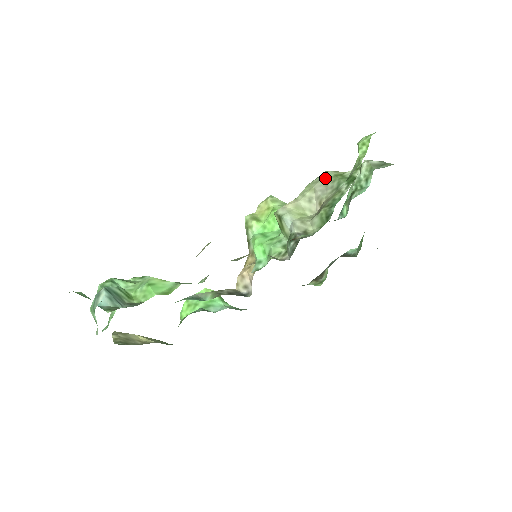
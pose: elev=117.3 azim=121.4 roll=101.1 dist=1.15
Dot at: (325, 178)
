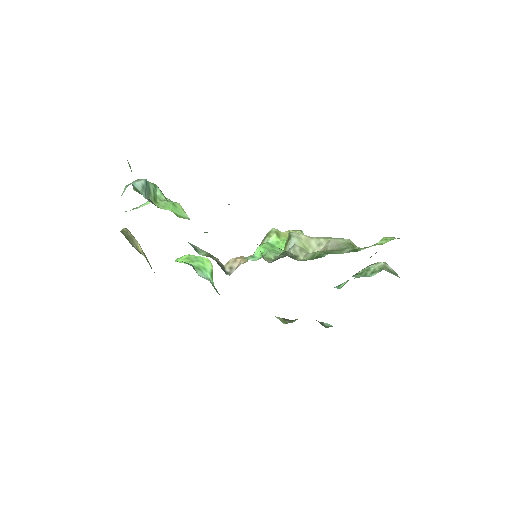
Dot at: (342, 240)
